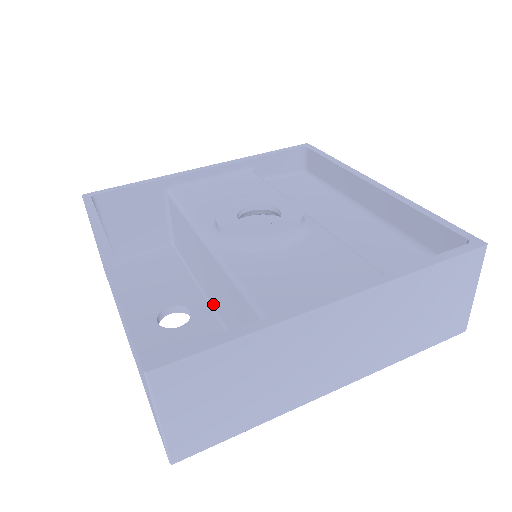
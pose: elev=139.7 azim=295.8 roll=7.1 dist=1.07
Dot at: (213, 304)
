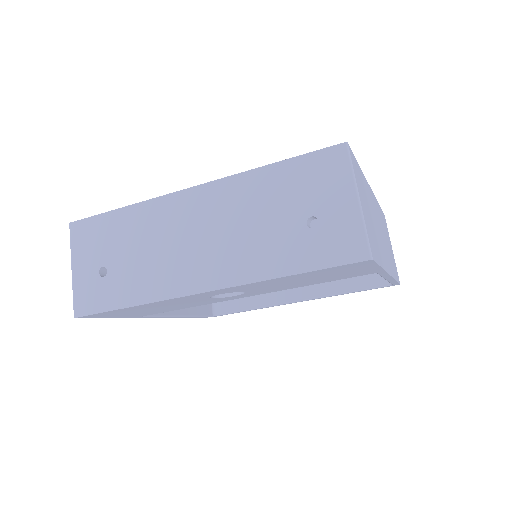
Dot at: occluded
